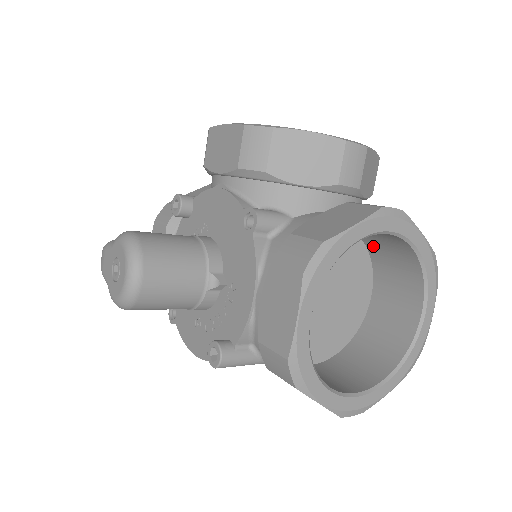
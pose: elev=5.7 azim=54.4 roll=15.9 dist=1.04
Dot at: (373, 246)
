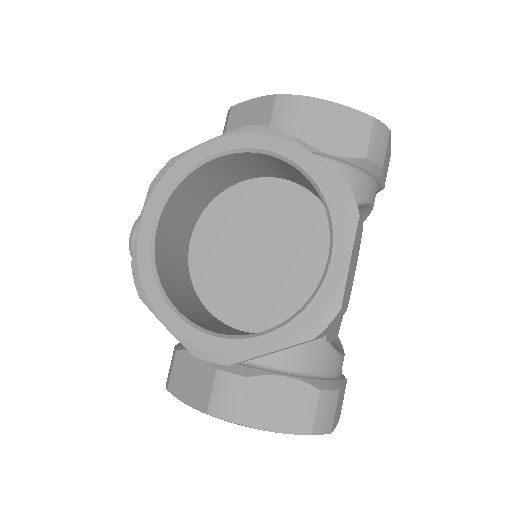
Dot at: occluded
